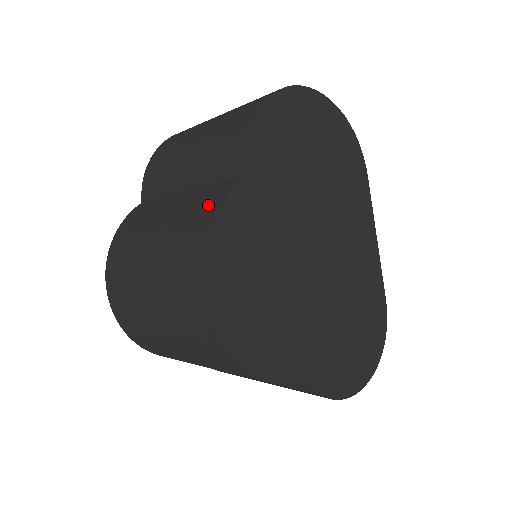
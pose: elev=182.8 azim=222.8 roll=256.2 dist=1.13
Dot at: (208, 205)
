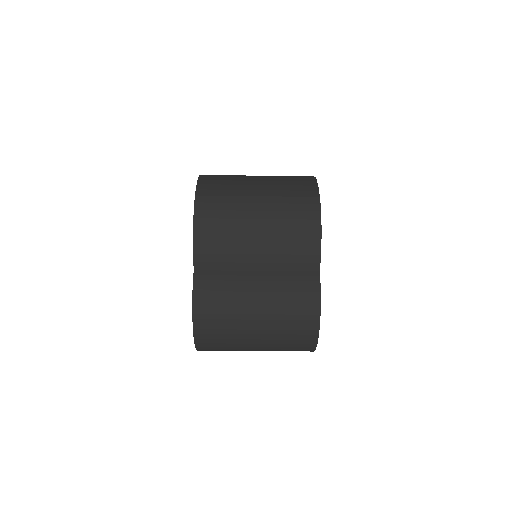
Dot at: occluded
